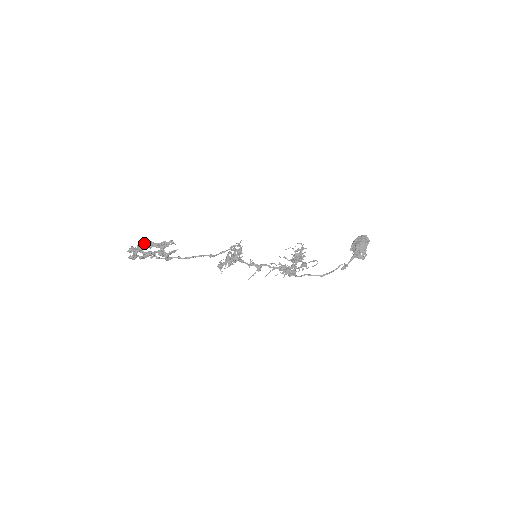
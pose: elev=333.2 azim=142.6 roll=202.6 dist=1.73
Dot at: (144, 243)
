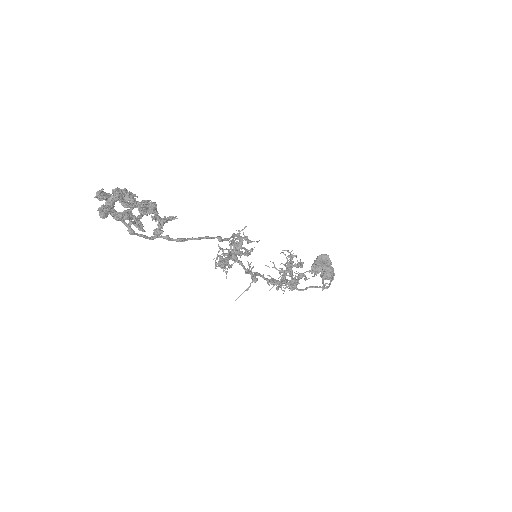
Dot at: (121, 190)
